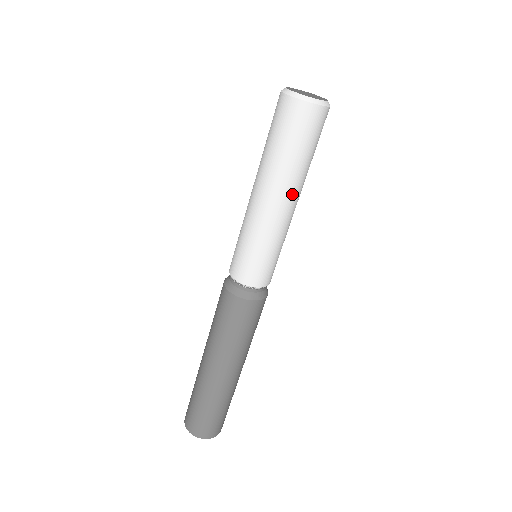
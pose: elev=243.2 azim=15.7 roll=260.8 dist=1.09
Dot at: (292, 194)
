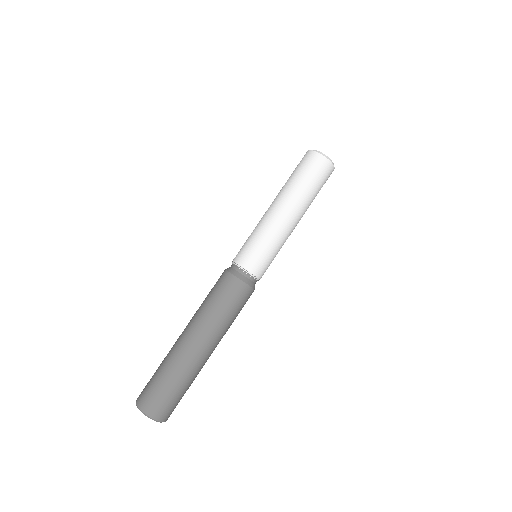
Dot at: (297, 211)
